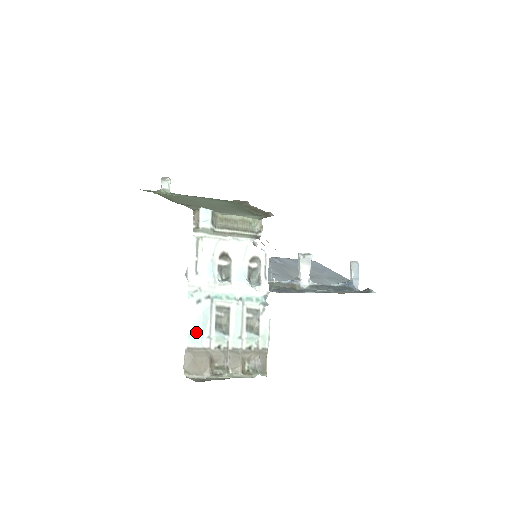
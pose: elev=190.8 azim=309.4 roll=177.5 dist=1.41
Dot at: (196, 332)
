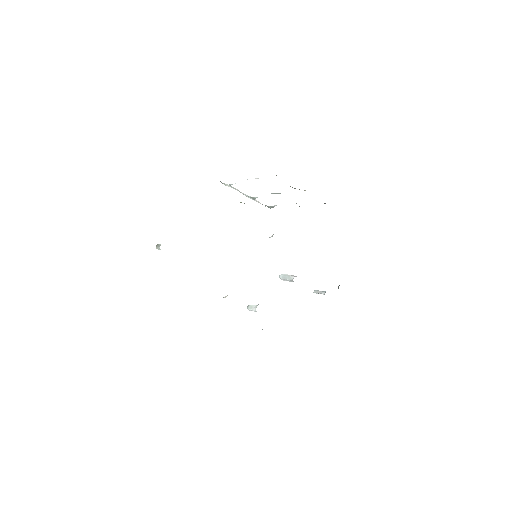
Dot at: occluded
